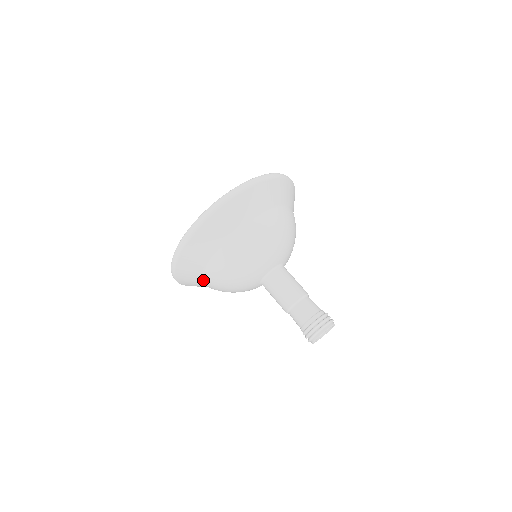
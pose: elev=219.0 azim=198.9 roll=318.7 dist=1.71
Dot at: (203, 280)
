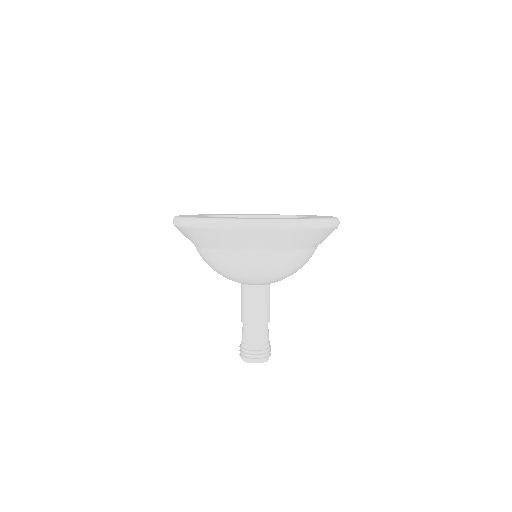
Dot at: occluded
